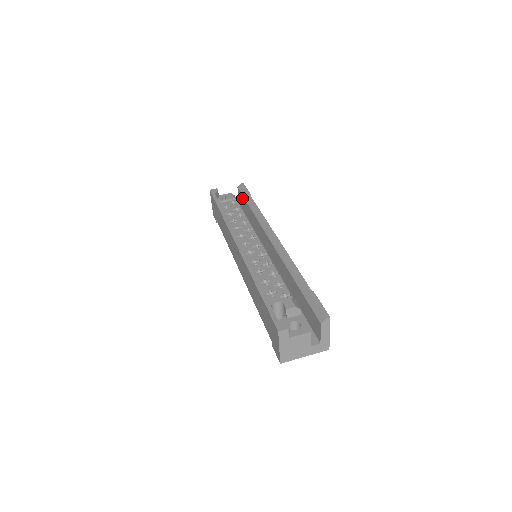
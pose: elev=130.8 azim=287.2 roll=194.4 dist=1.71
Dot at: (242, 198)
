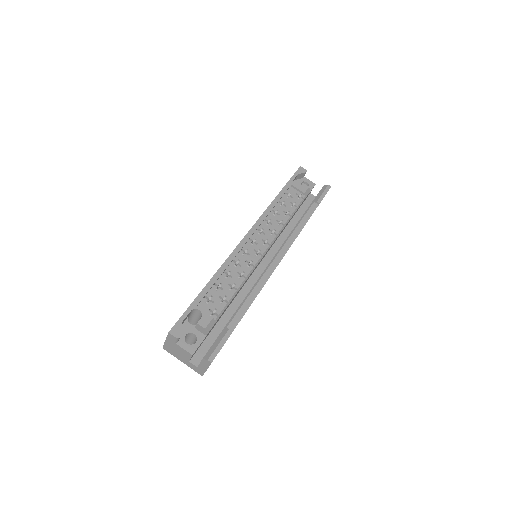
Dot at: occluded
